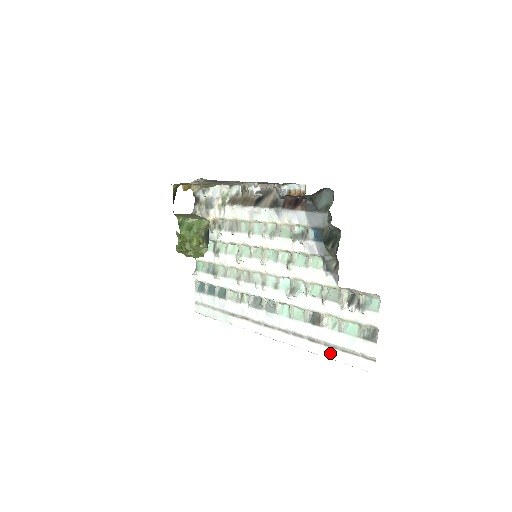
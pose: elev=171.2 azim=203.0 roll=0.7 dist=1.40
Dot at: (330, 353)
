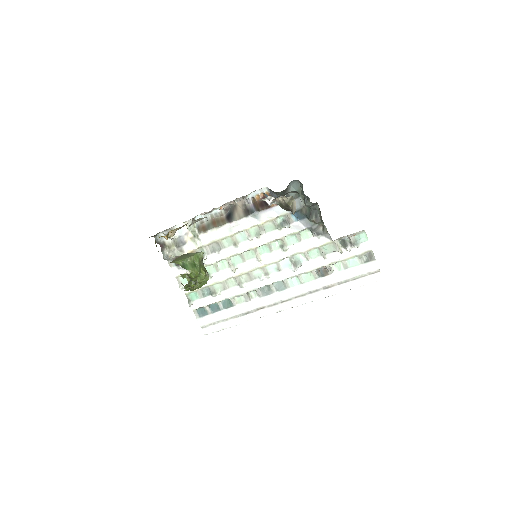
Dot at: (345, 287)
